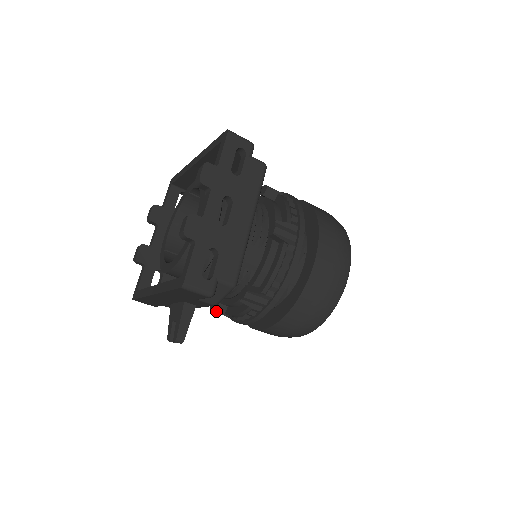
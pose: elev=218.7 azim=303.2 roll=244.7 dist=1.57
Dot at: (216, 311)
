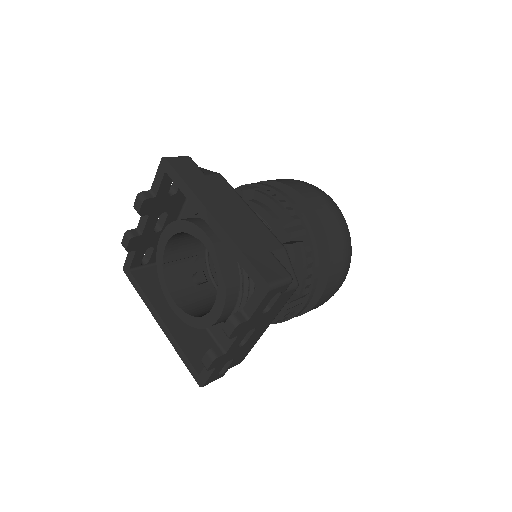
Dot at: occluded
